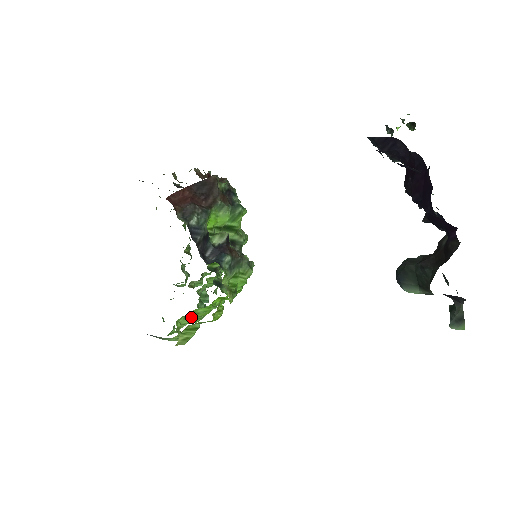
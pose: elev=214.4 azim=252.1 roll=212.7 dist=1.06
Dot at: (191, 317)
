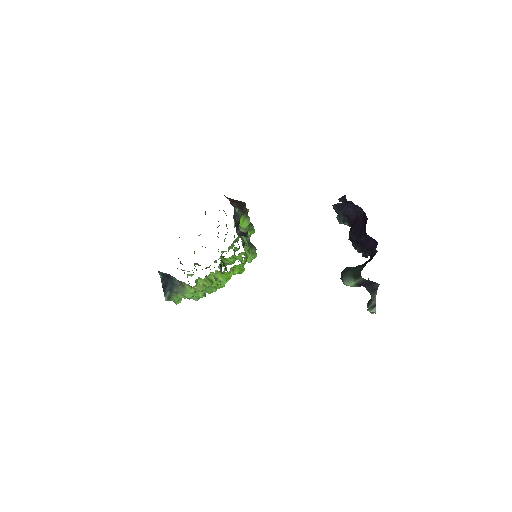
Dot at: occluded
